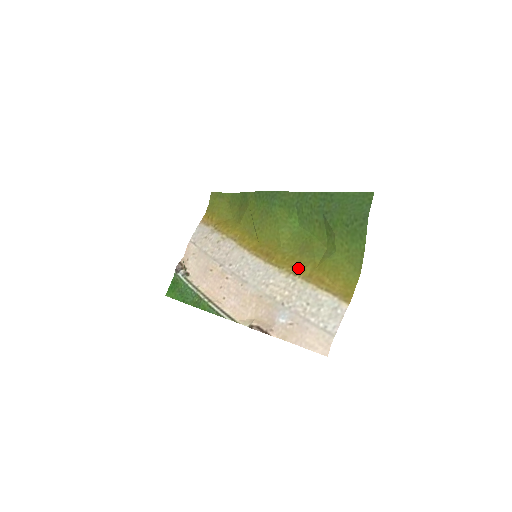
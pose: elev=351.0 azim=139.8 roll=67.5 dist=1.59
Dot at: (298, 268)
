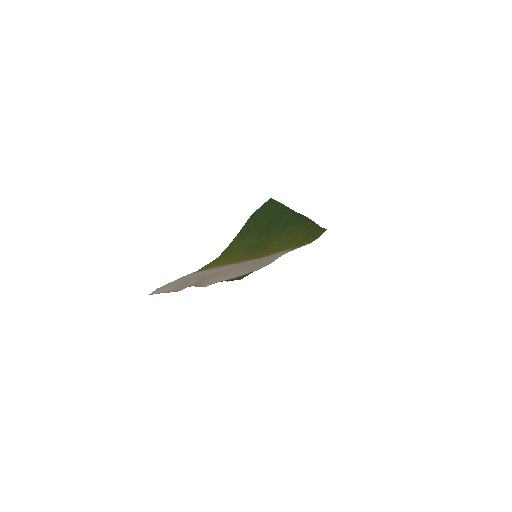
Dot at: (238, 261)
